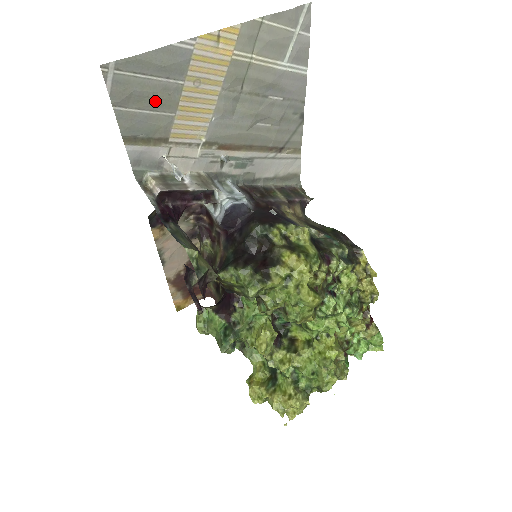
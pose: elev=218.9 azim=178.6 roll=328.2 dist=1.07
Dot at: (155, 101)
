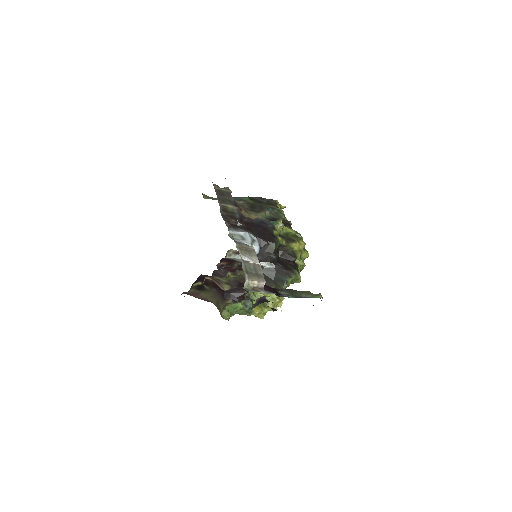
Dot at: occluded
